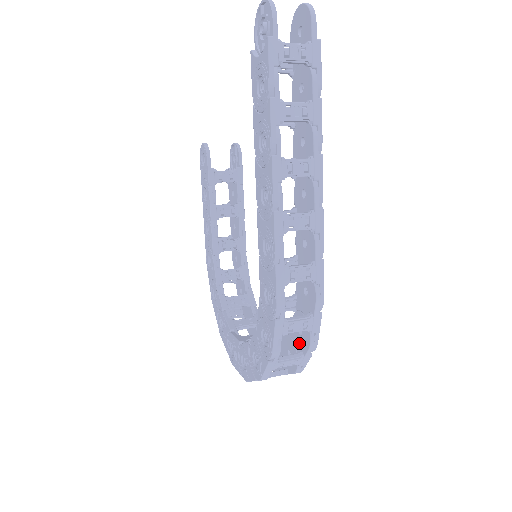
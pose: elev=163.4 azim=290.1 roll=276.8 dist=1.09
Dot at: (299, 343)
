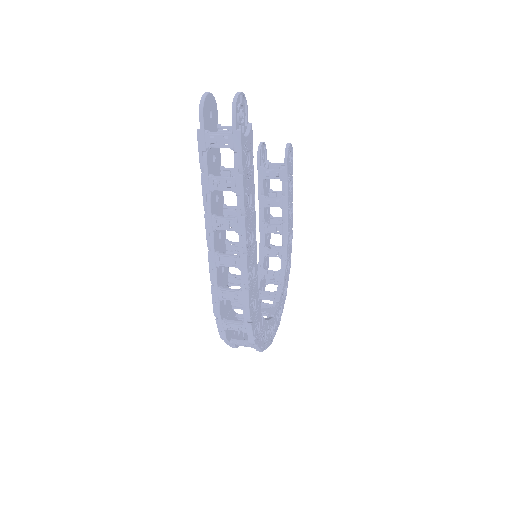
Dot at: occluded
